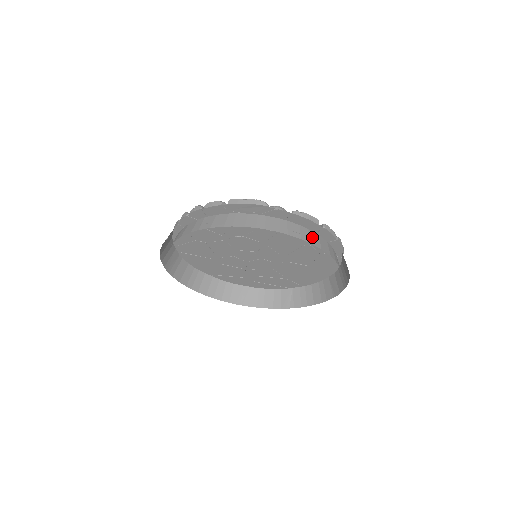
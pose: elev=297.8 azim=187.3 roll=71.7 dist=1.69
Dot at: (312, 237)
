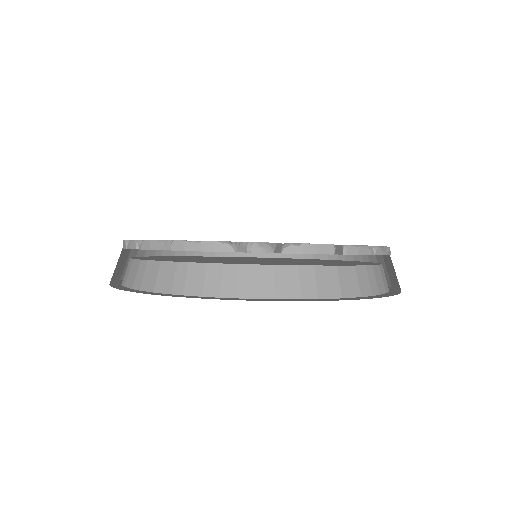
Dot at: (323, 281)
